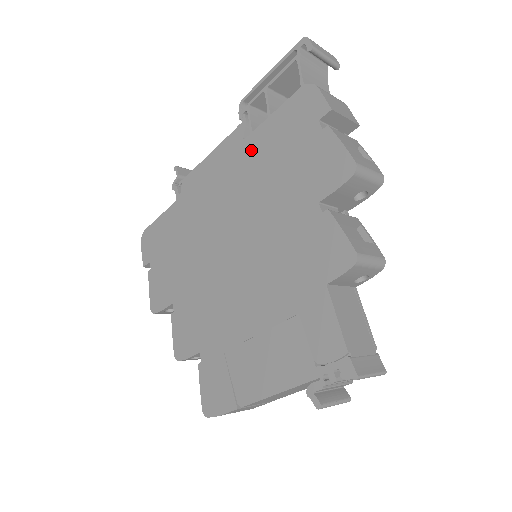
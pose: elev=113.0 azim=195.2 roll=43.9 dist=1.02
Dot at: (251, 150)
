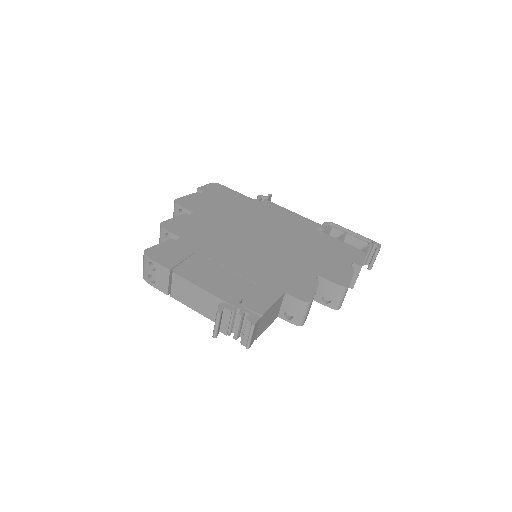
Dot at: (314, 234)
